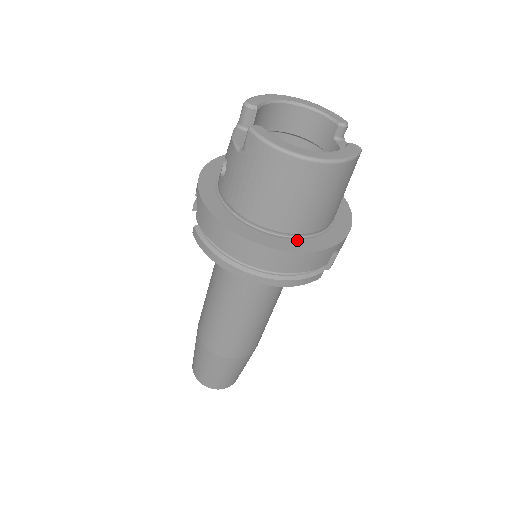
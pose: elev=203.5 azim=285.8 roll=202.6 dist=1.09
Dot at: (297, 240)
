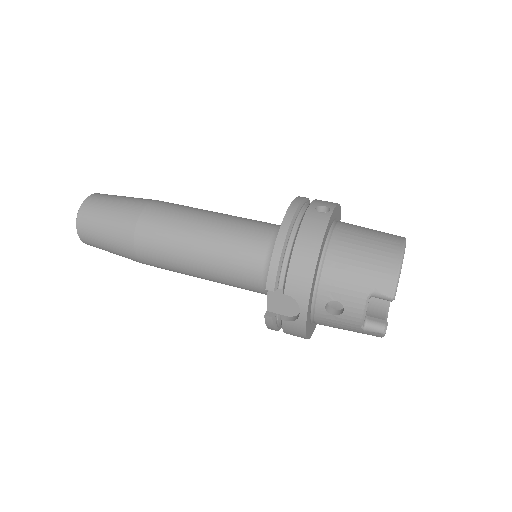
Dot at: occluded
